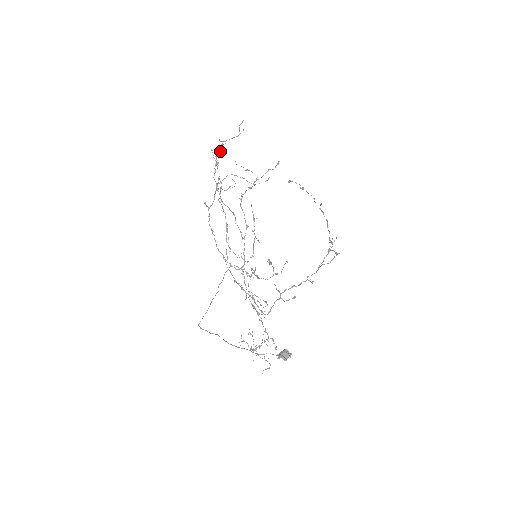
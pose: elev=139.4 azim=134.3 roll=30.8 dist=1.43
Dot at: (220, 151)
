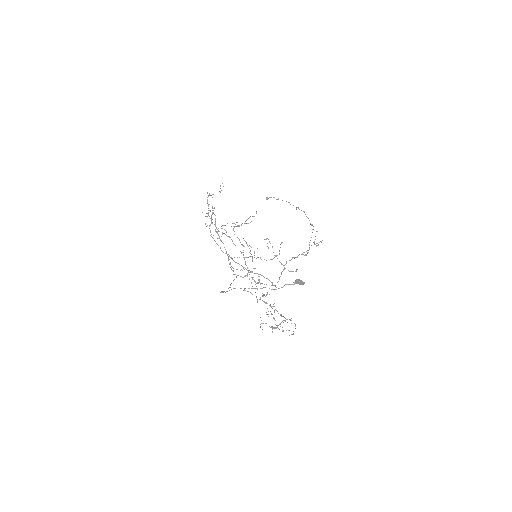
Dot at: occluded
